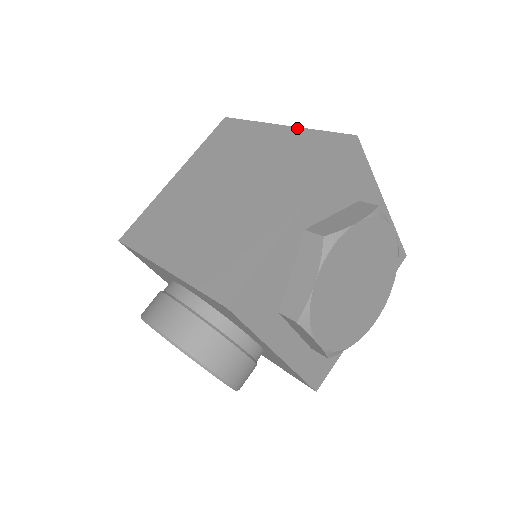
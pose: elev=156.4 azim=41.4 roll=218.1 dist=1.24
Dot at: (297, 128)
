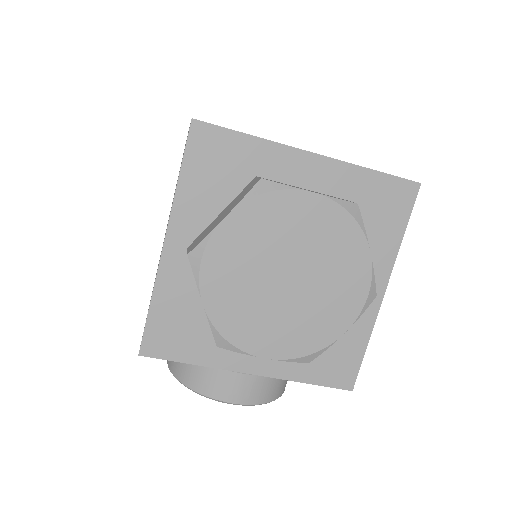
Dot at: occluded
